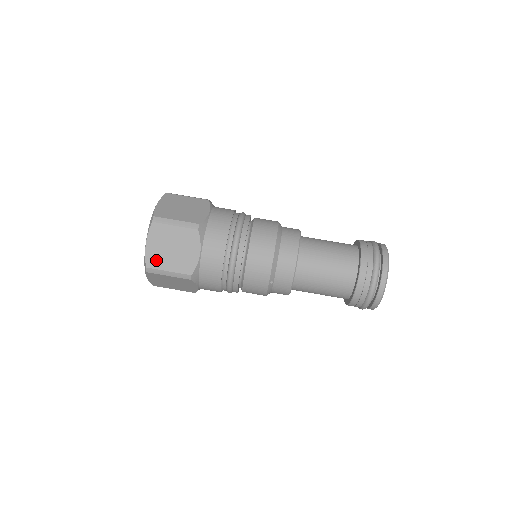
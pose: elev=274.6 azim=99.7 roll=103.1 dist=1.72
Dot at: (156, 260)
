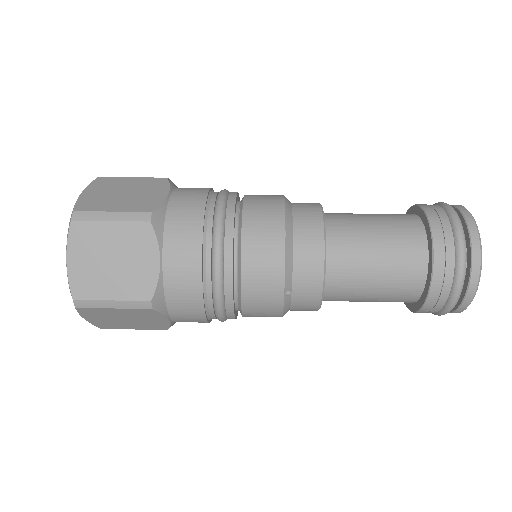
Dot at: (88, 284)
